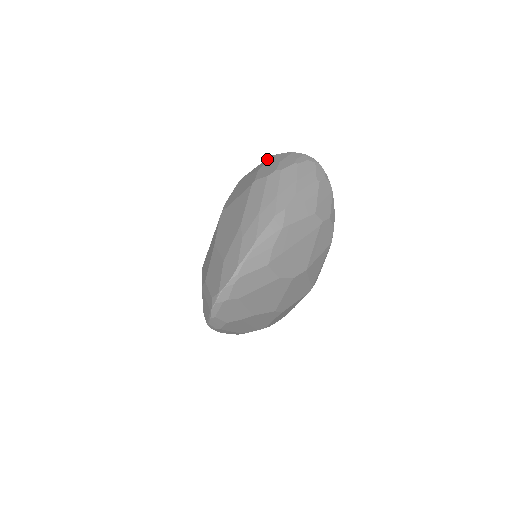
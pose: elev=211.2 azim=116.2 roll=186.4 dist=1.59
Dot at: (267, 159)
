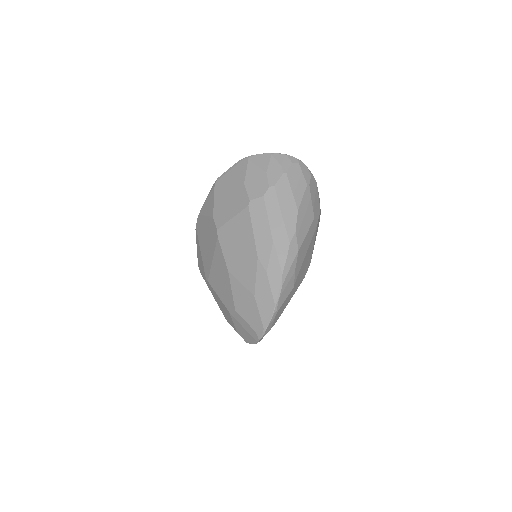
Dot at: (244, 162)
